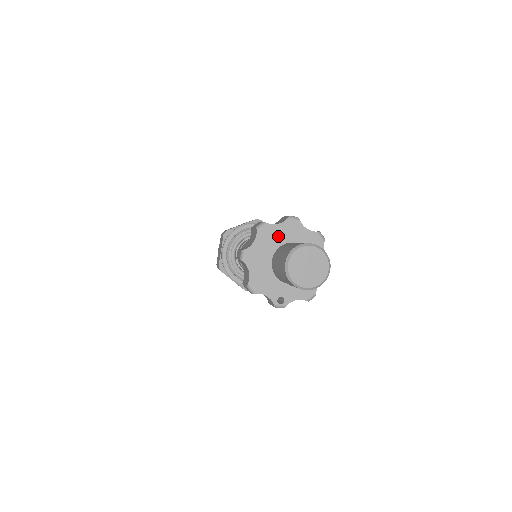
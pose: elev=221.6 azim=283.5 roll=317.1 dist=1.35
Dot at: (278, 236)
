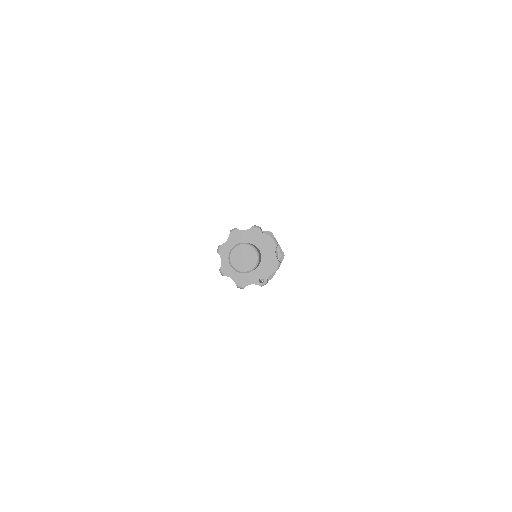
Dot at: (232, 247)
